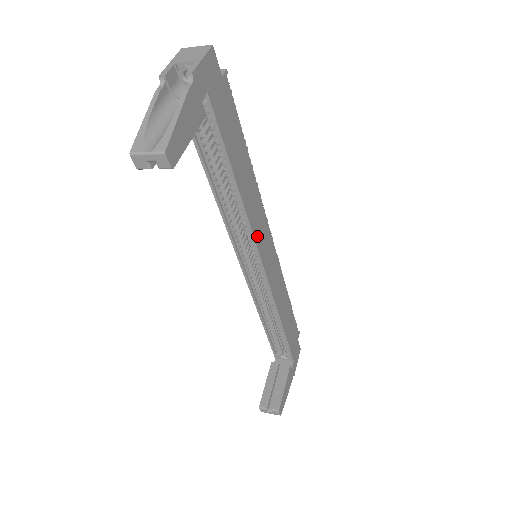
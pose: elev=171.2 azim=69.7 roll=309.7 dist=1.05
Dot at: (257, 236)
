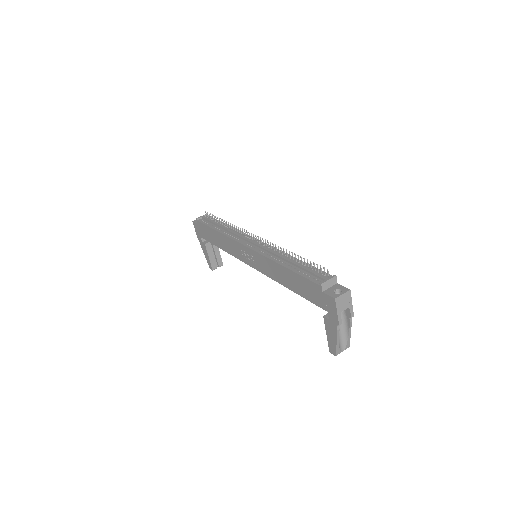
Dot at: occluded
